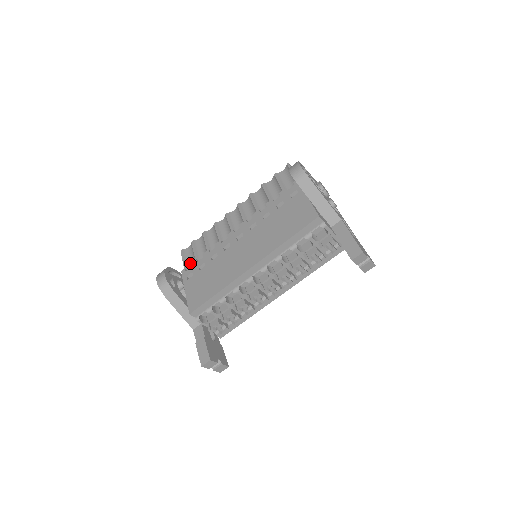
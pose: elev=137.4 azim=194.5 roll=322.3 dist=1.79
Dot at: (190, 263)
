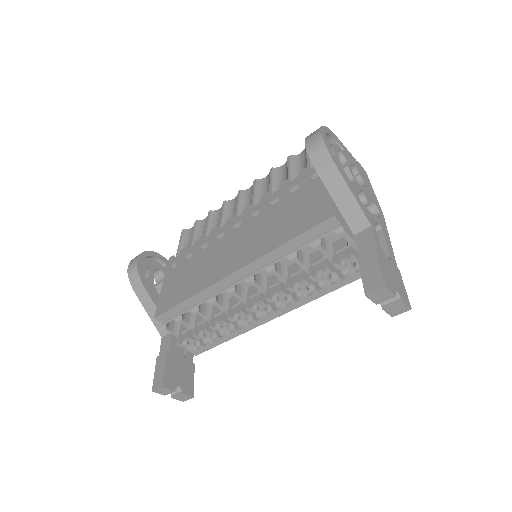
Dot at: occluded
